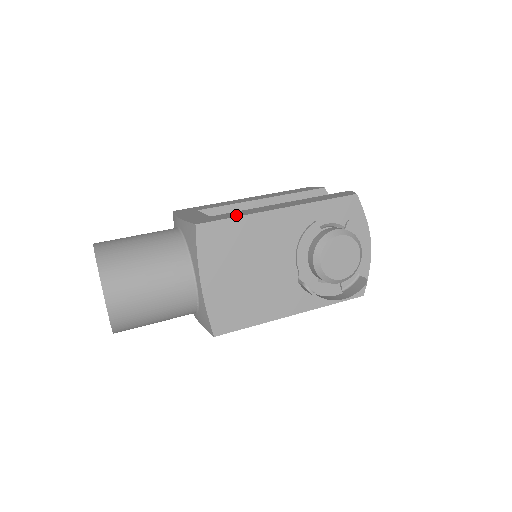
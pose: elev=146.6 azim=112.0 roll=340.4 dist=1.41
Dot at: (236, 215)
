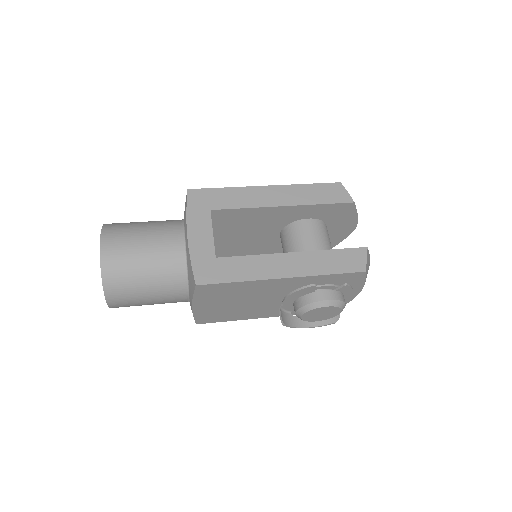
Dot at: (238, 276)
